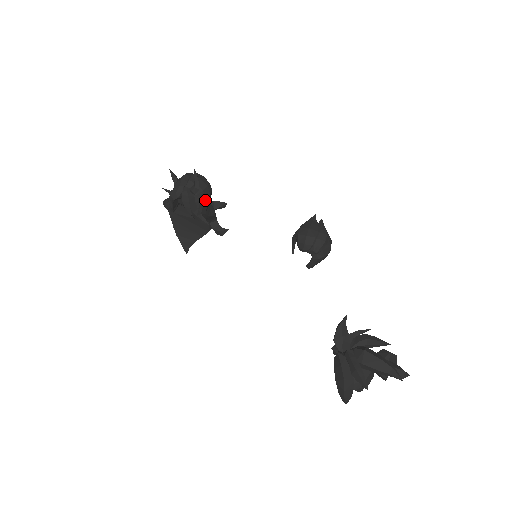
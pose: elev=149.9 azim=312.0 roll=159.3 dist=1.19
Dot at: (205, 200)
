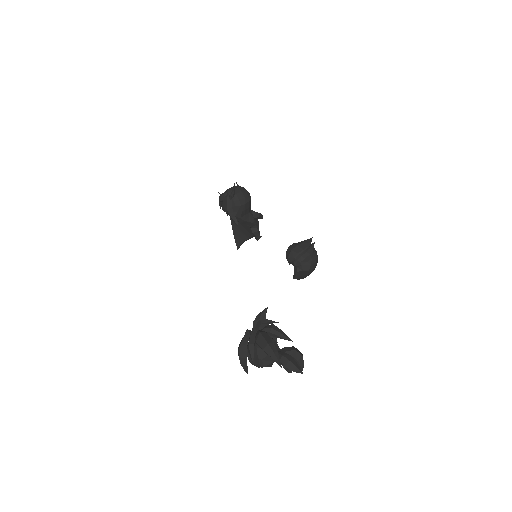
Dot at: (240, 207)
